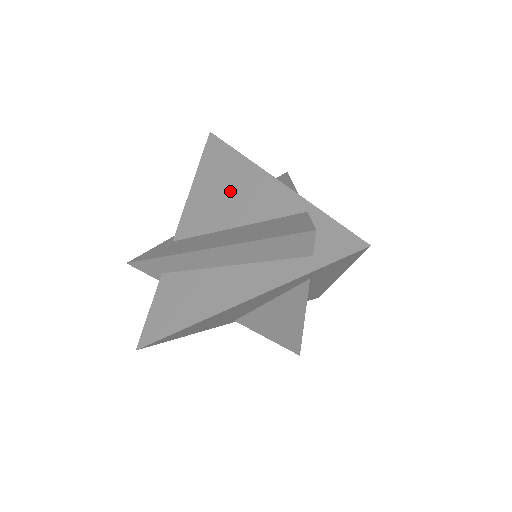
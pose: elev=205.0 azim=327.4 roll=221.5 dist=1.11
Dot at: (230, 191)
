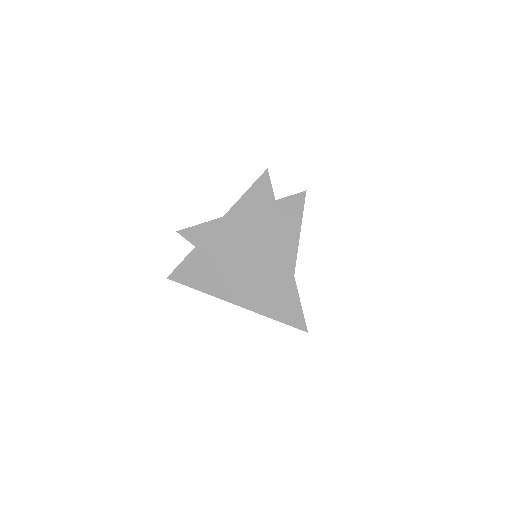
Dot at: (259, 233)
